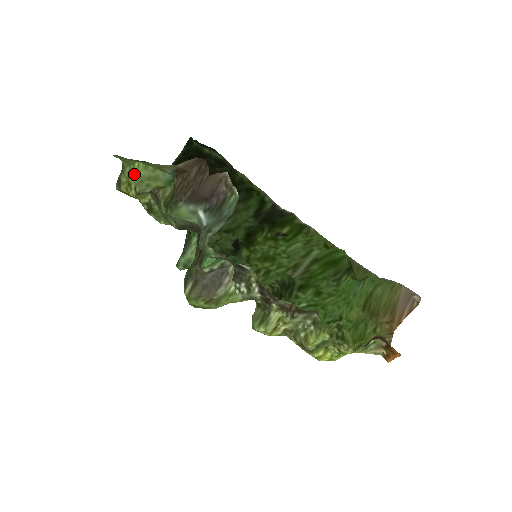
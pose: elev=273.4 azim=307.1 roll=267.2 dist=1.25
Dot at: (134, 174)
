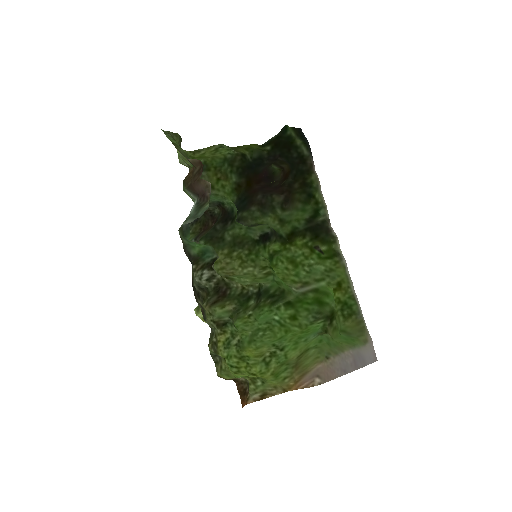
Dot at: occluded
